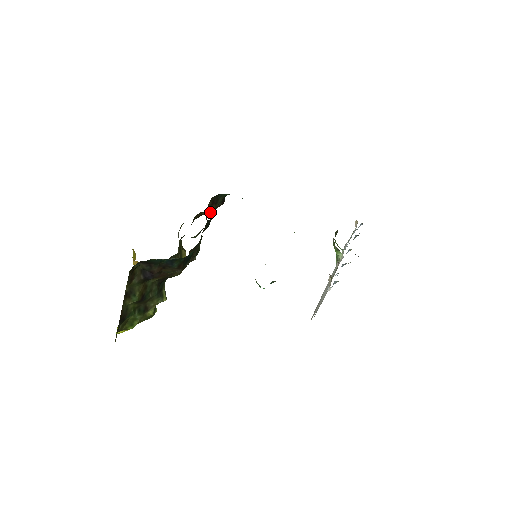
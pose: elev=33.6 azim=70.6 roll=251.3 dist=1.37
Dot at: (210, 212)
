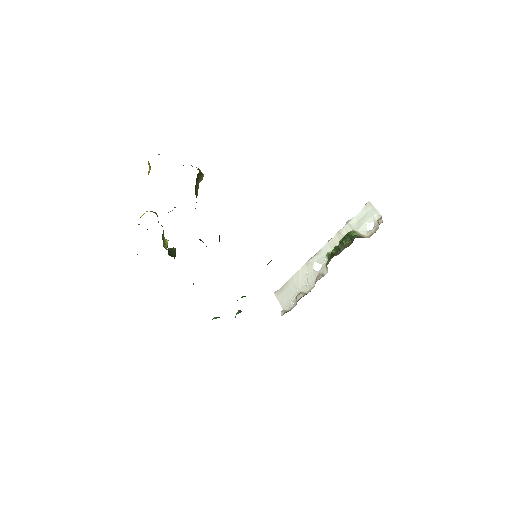
Dot at: occluded
